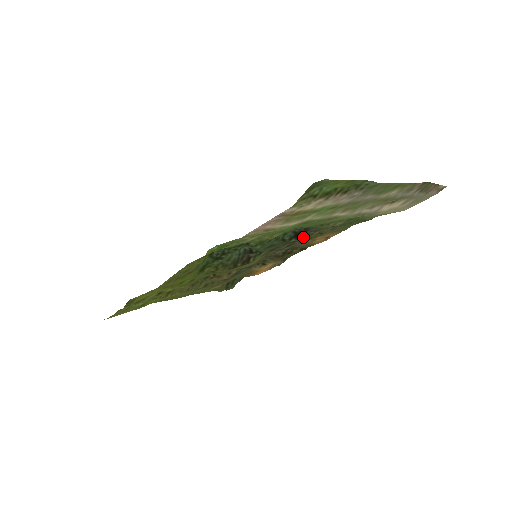
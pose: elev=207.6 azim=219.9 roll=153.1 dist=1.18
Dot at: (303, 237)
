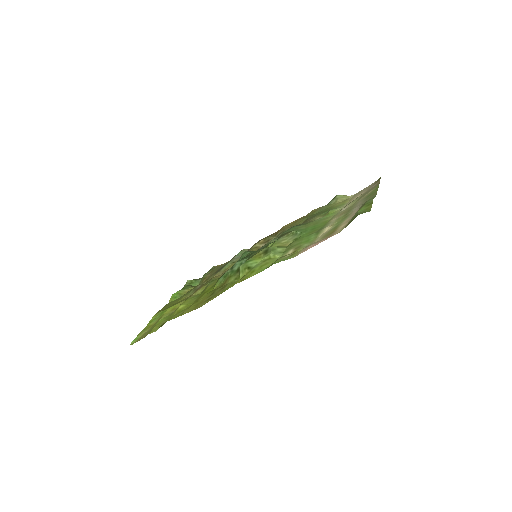
Dot at: occluded
